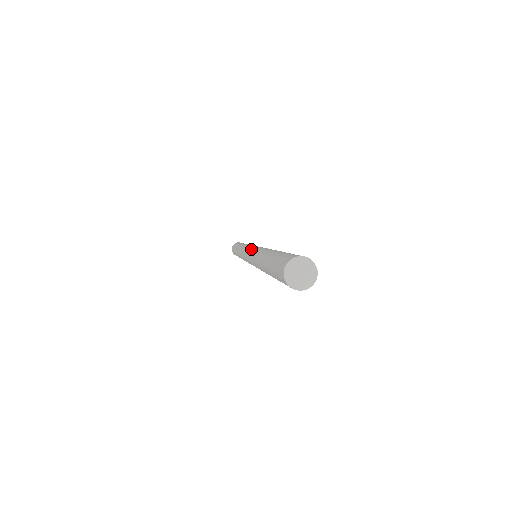
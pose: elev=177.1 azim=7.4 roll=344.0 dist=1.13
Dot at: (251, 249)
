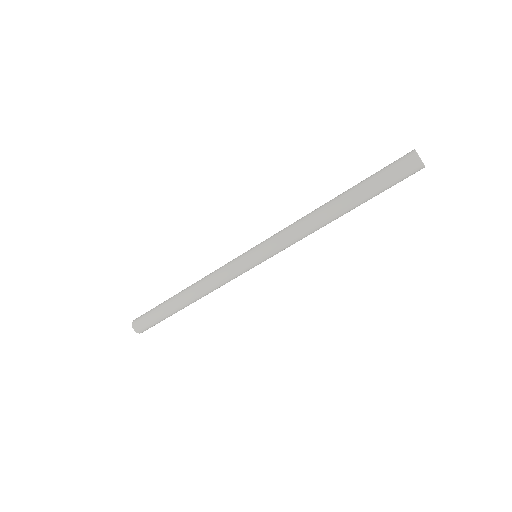
Dot at: (263, 243)
